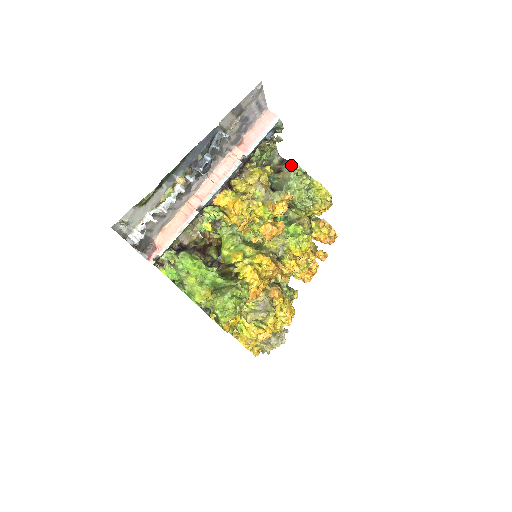
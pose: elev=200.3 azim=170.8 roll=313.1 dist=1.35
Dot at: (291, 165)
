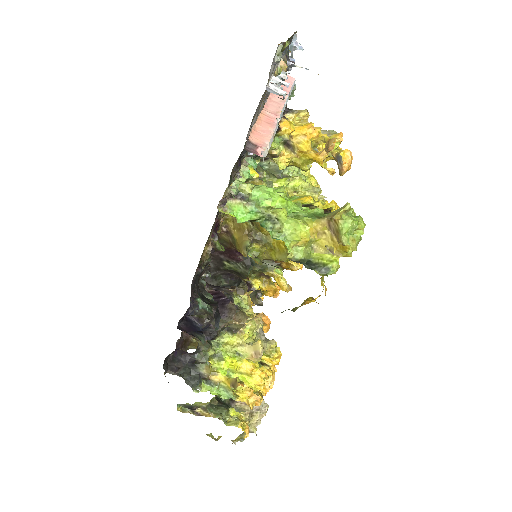
Dot at: occluded
